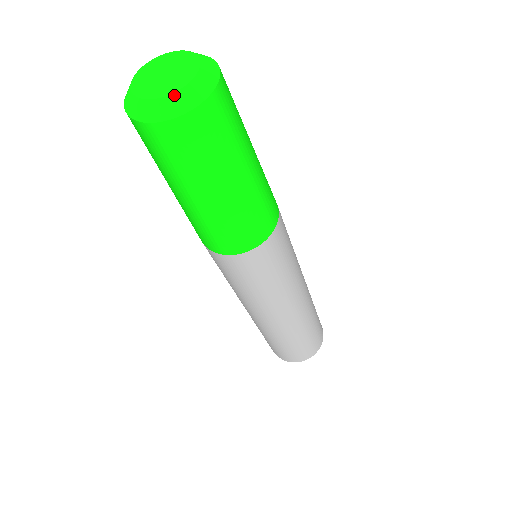
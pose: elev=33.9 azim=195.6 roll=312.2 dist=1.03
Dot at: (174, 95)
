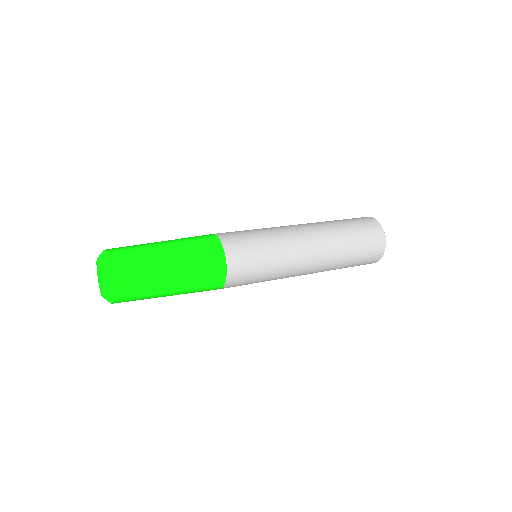
Dot at: (104, 293)
